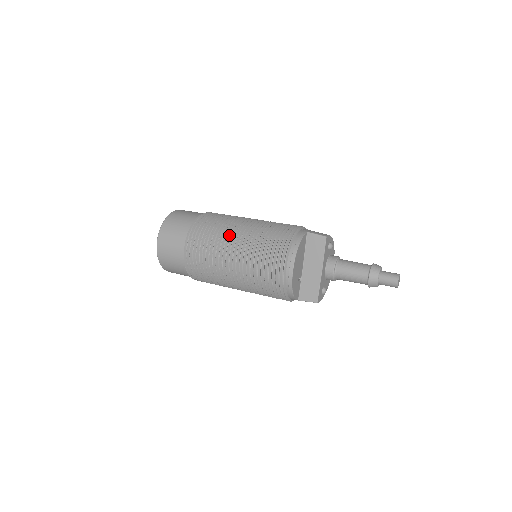
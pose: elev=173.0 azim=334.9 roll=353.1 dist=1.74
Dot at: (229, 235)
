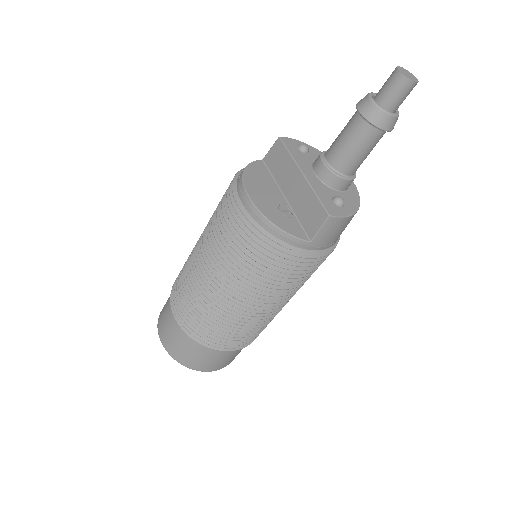
Dot at: occluded
